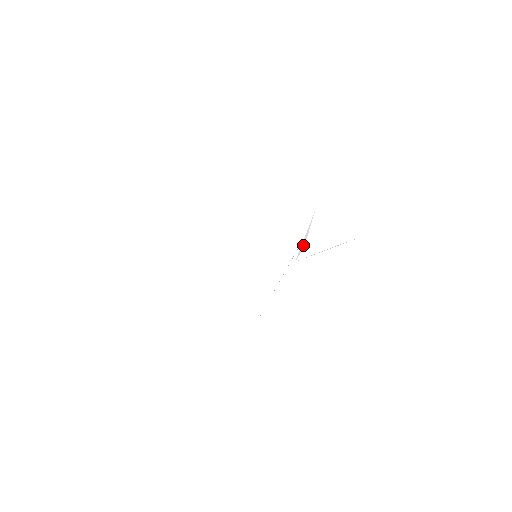
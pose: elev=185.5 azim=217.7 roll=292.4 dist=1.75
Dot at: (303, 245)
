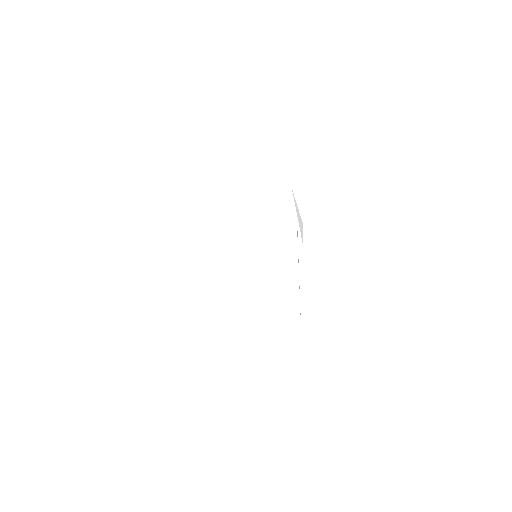
Dot at: (300, 223)
